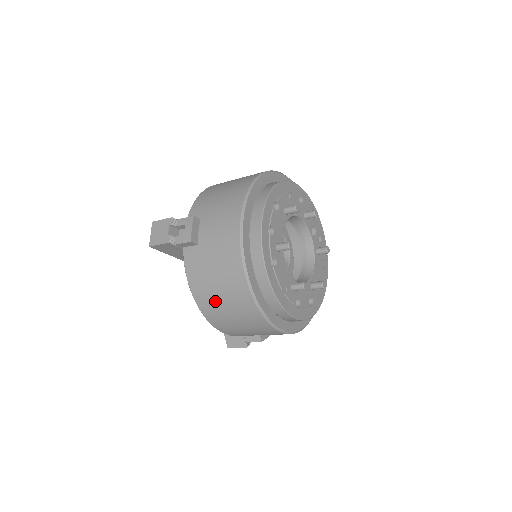
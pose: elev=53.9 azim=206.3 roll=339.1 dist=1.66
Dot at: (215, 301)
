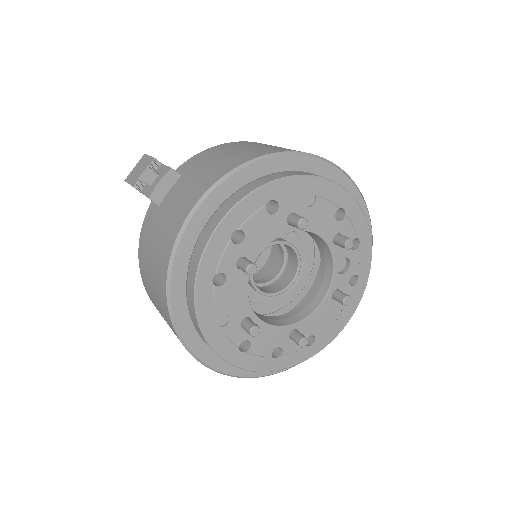
Dot at: (149, 283)
